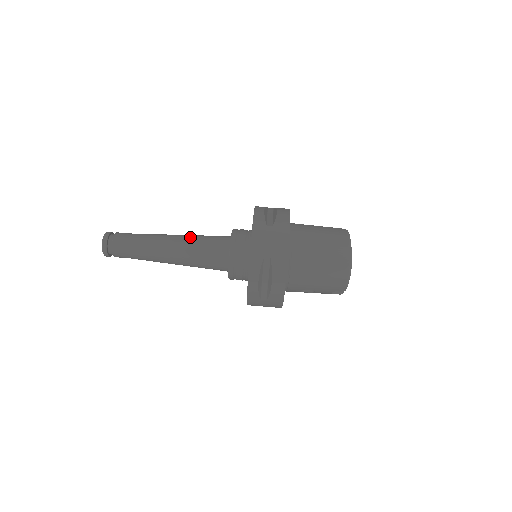
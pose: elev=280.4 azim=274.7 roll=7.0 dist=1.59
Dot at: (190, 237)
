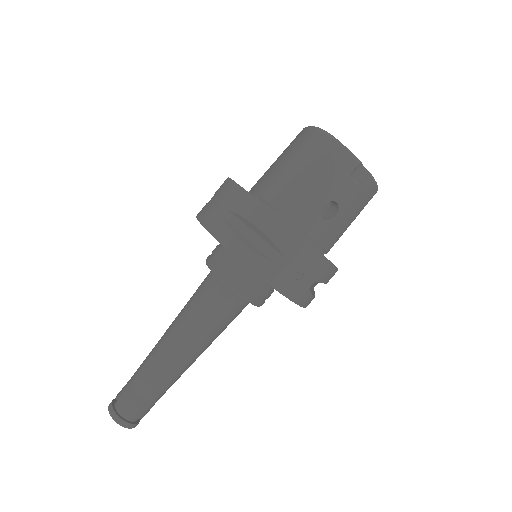
Dot at: occluded
